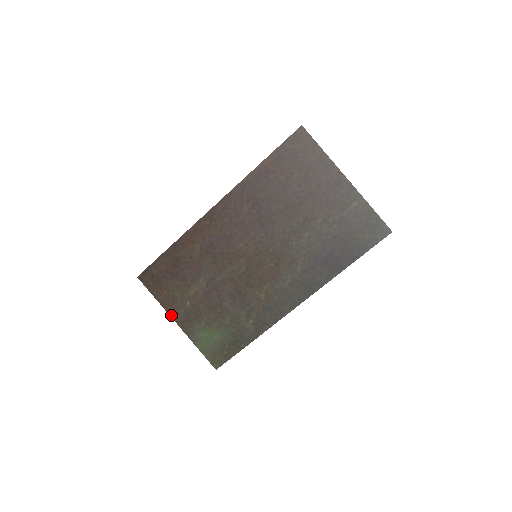
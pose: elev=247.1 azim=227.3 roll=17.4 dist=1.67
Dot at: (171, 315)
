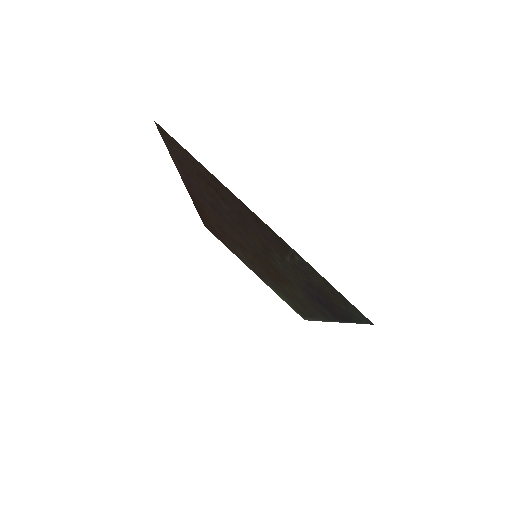
Dot at: (246, 265)
